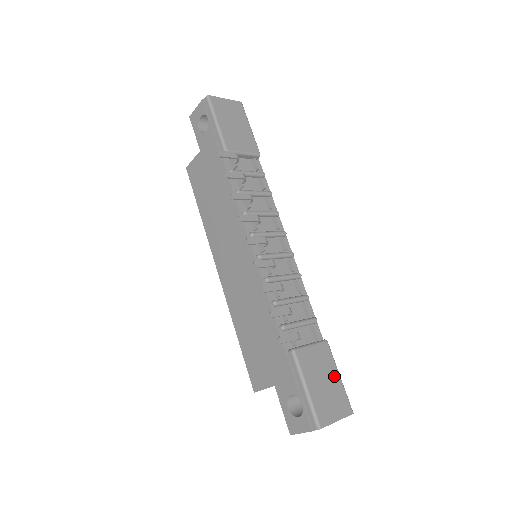
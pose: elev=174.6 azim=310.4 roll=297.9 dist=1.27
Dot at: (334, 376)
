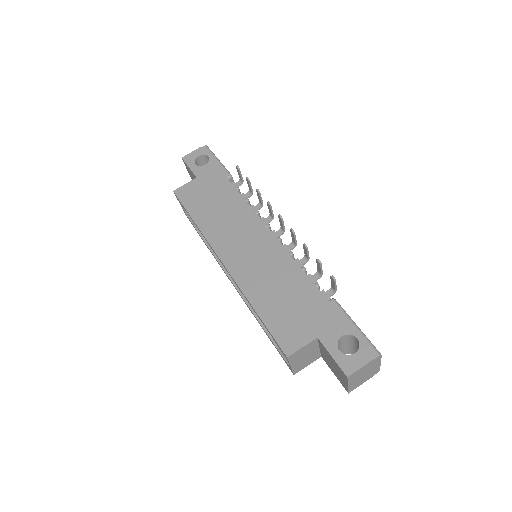
Dot at: occluded
